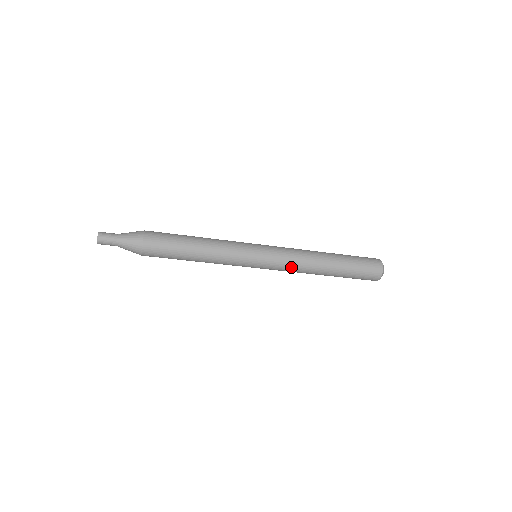
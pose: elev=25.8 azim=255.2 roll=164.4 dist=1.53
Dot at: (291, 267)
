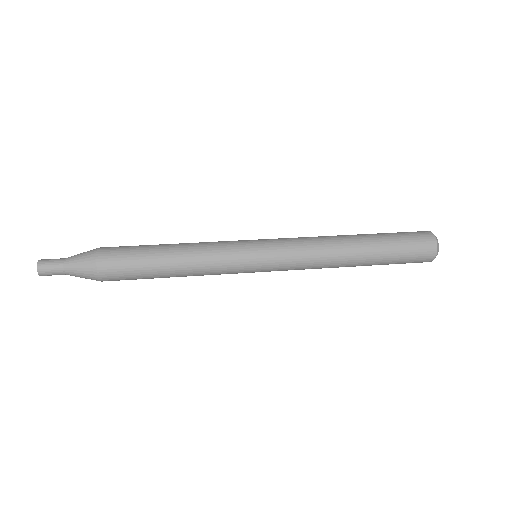
Dot at: (304, 269)
